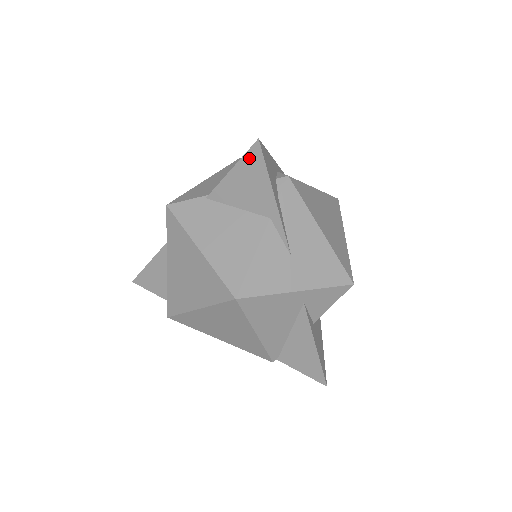
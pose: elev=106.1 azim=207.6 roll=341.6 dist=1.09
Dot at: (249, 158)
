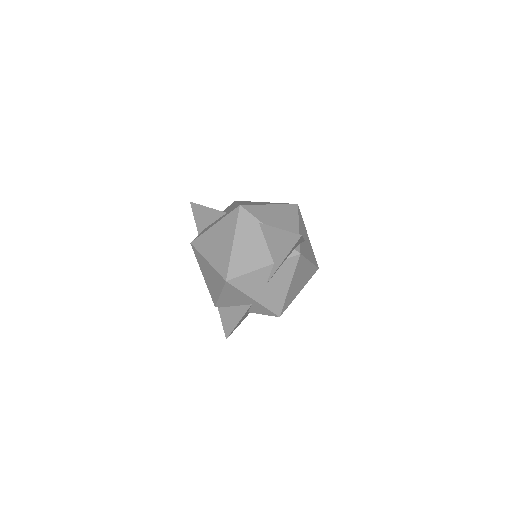
Dot at: (291, 236)
